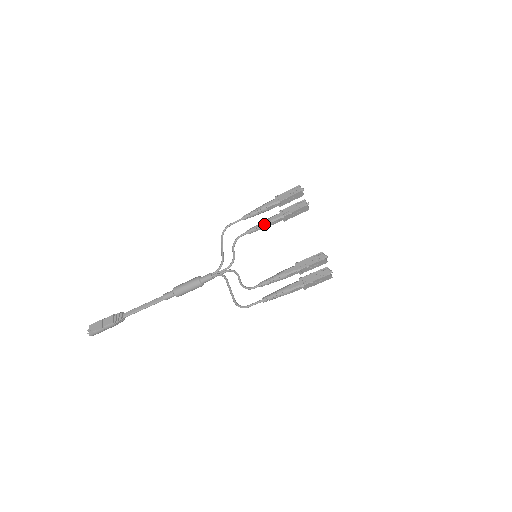
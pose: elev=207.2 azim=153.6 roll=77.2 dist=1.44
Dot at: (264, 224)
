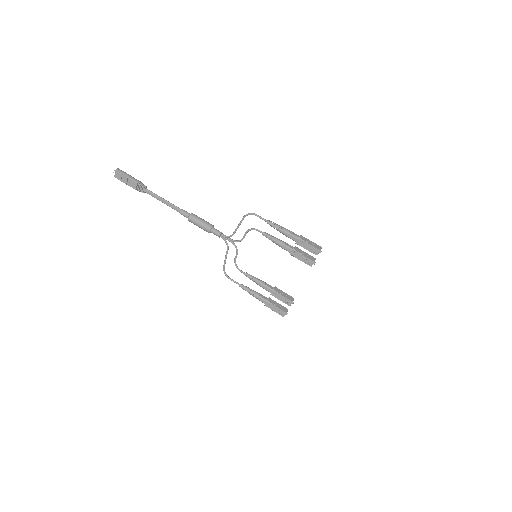
Dot at: (277, 244)
